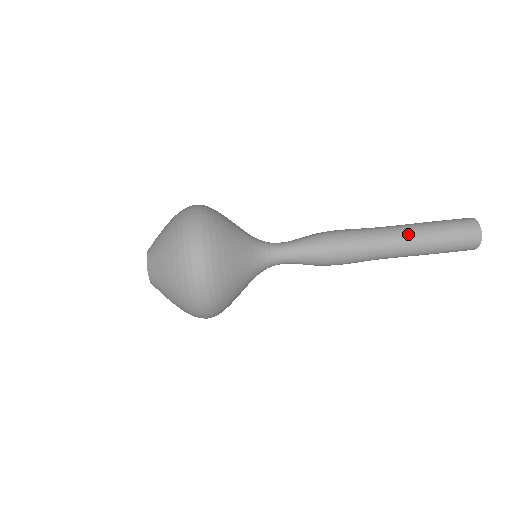
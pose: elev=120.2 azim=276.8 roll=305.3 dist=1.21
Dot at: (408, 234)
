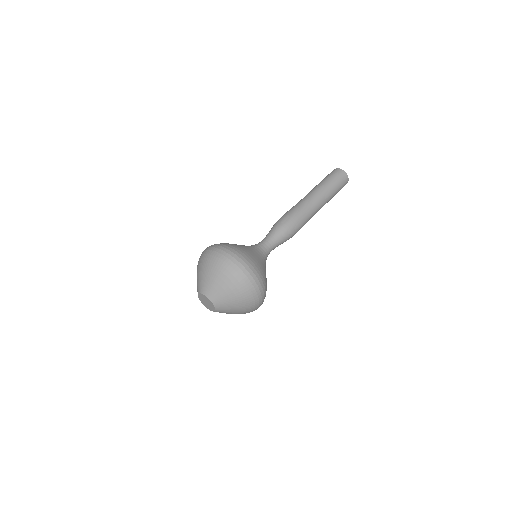
Dot at: (322, 198)
